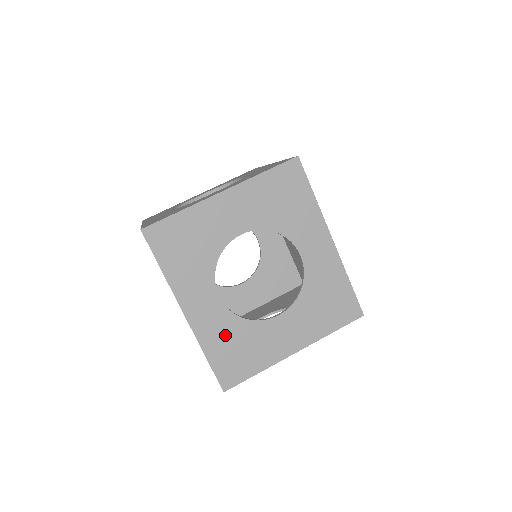
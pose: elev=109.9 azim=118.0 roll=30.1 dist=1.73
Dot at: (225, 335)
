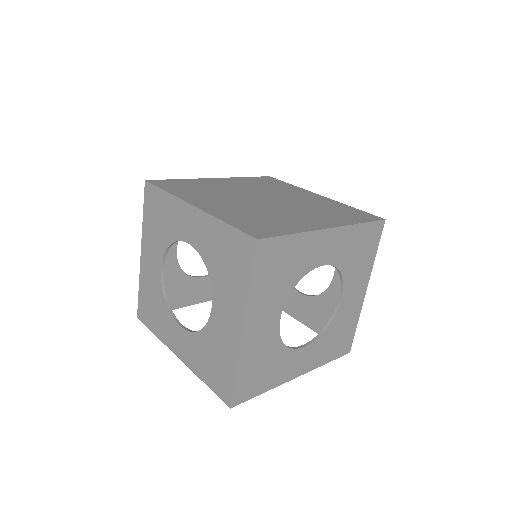
Dot at: (326, 346)
